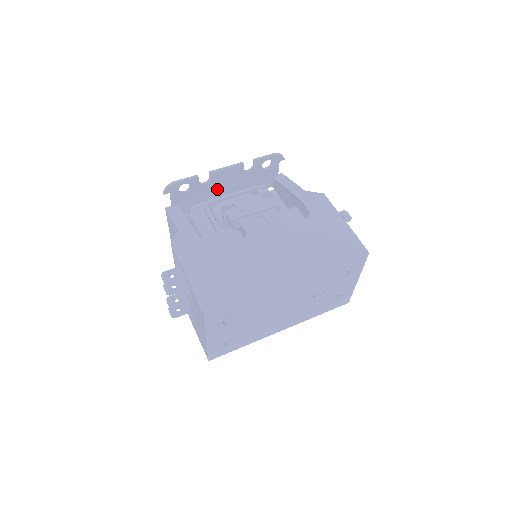
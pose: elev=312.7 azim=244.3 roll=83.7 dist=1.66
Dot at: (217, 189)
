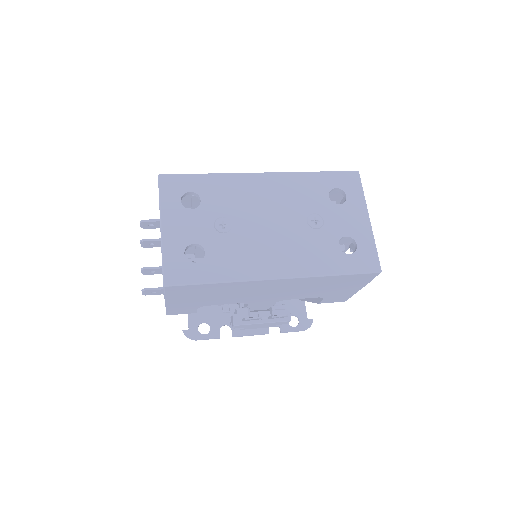
Dot at: occluded
